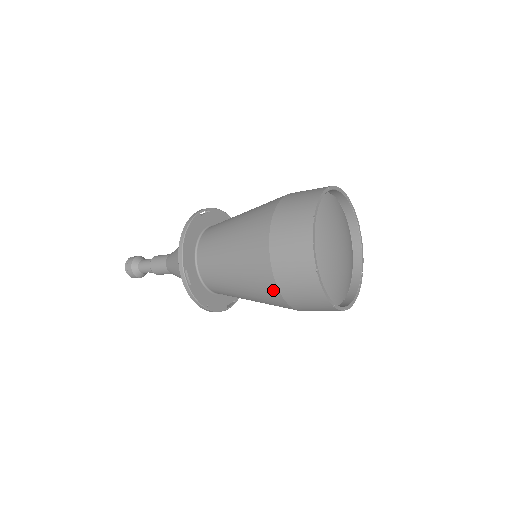
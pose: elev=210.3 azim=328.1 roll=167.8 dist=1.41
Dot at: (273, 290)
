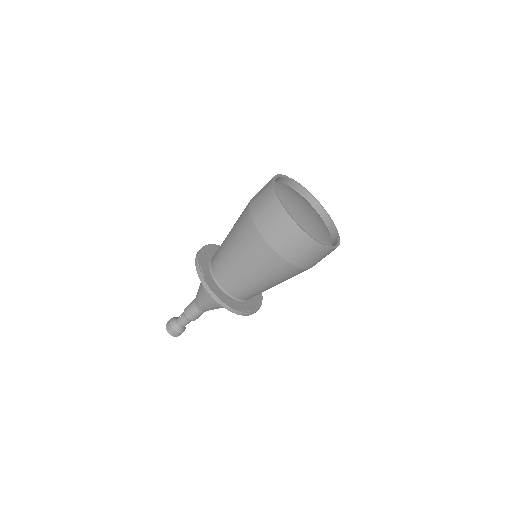
Dot at: occluded
